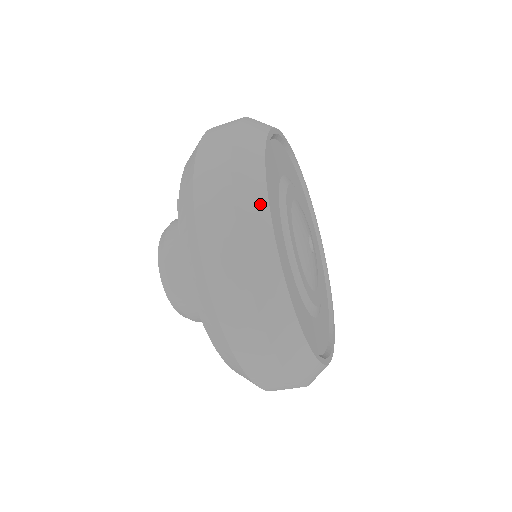
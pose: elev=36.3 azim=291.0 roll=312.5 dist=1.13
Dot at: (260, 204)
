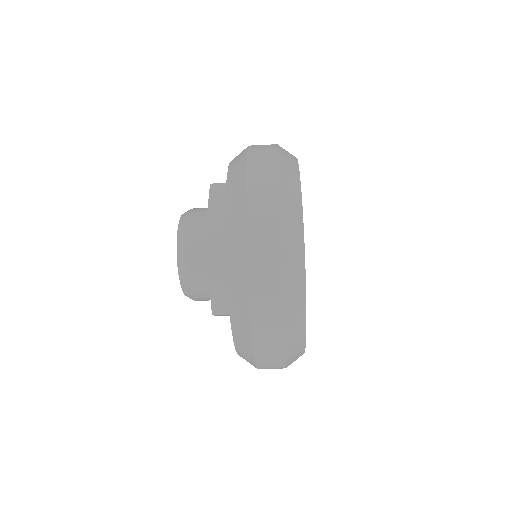
Dot at: (301, 306)
